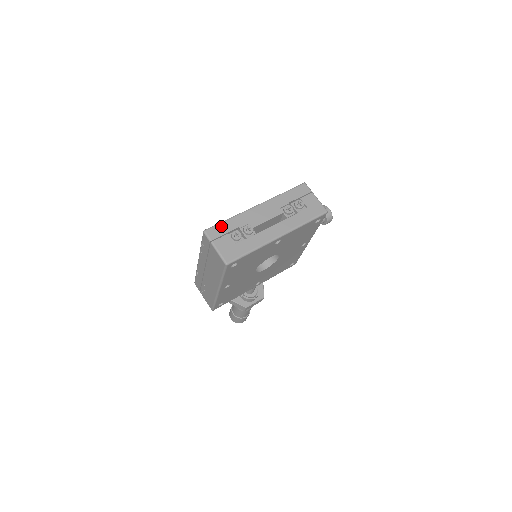
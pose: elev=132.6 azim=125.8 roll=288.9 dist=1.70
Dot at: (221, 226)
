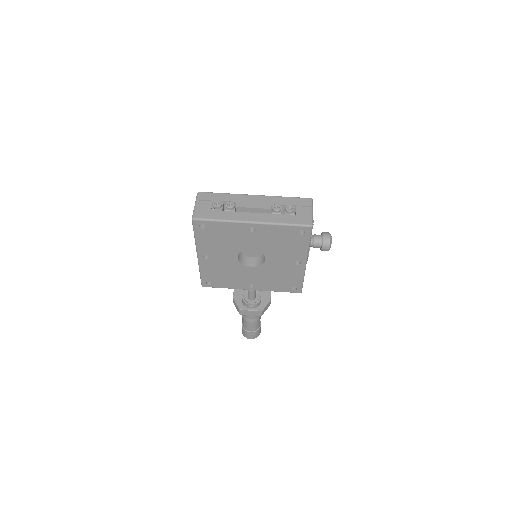
Dot at: (213, 194)
